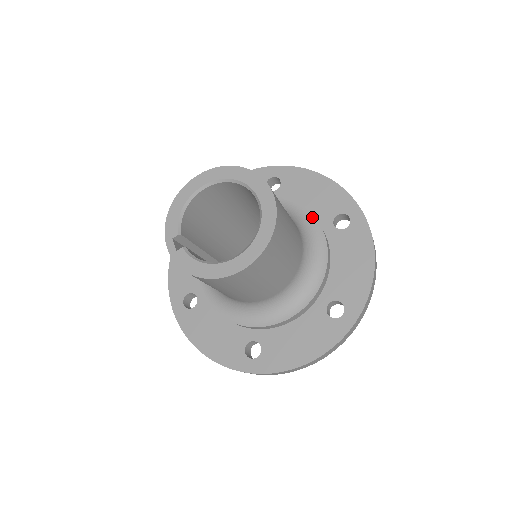
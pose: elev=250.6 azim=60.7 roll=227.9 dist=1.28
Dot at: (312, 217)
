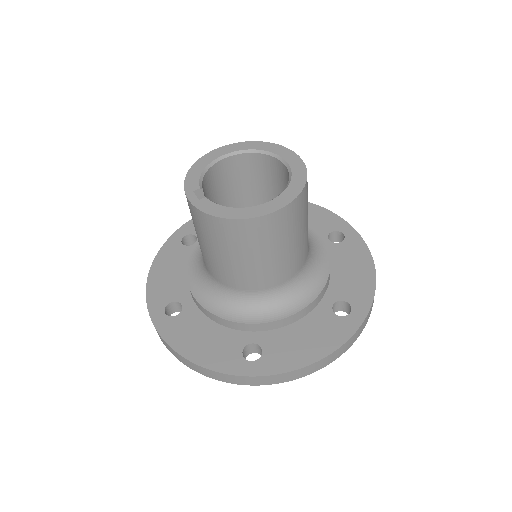
Dot at: (309, 229)
